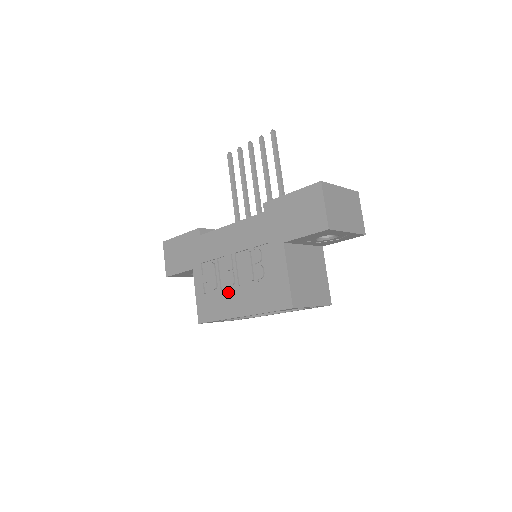
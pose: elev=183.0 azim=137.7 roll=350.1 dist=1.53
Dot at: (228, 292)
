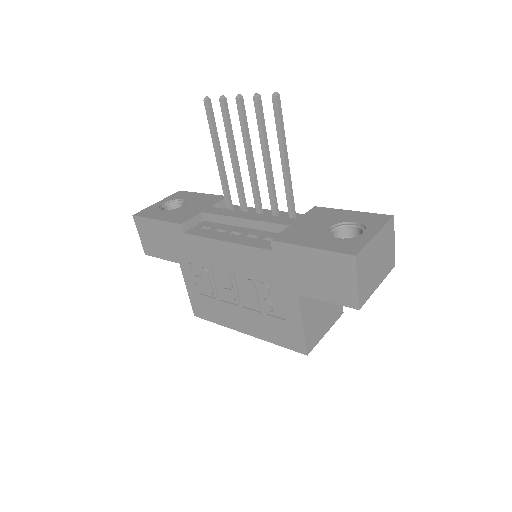
Dot at: (228, 306)
